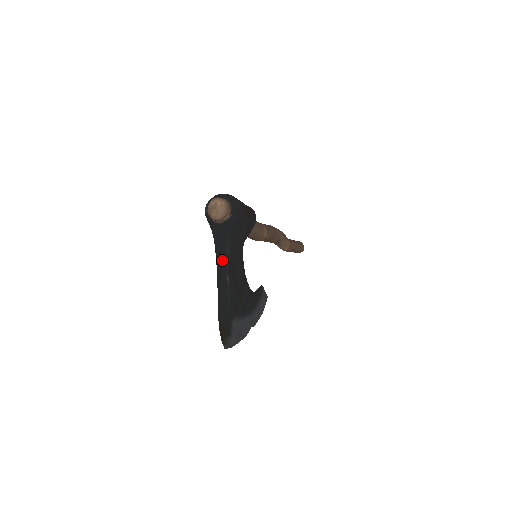
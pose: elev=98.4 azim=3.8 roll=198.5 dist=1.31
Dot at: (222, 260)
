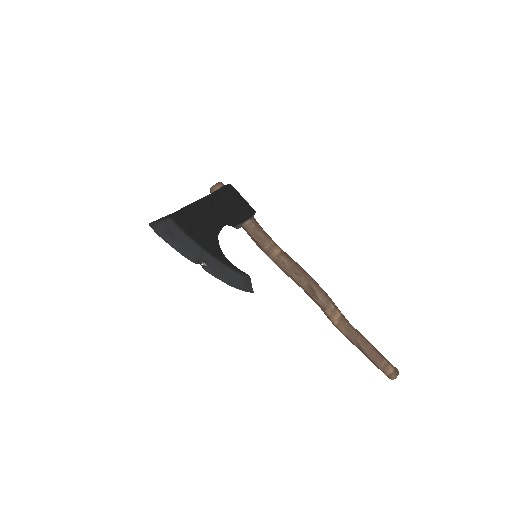
Dot at: (196, 202)
